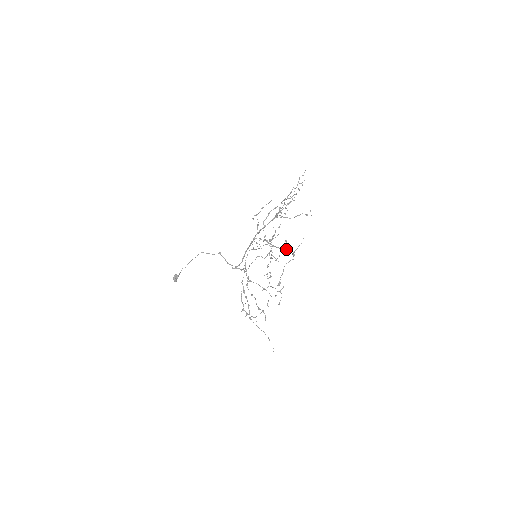
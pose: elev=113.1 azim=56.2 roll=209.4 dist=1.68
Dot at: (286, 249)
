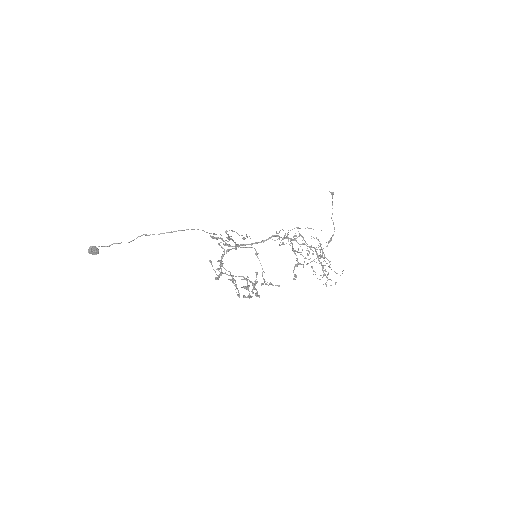
Dot at: (295, 274)
